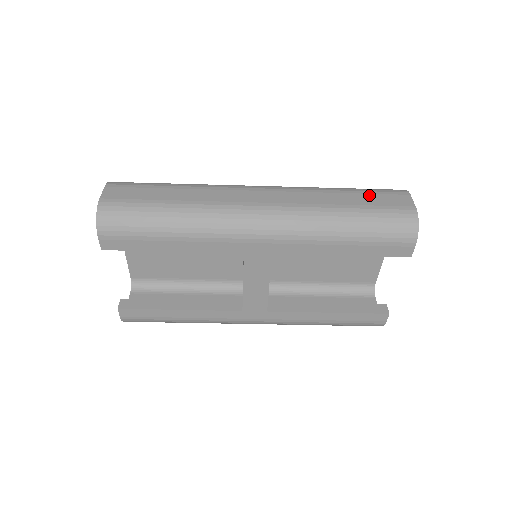
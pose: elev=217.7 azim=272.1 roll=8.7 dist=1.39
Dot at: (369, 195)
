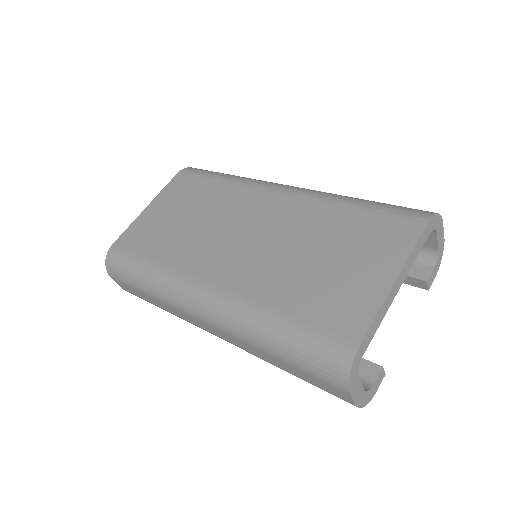
Dot at: (302, 373)
